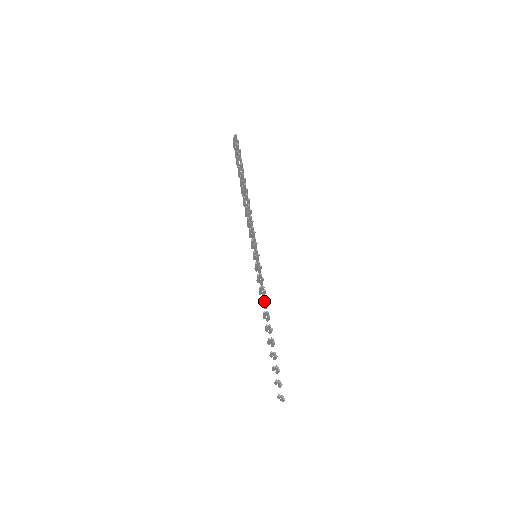
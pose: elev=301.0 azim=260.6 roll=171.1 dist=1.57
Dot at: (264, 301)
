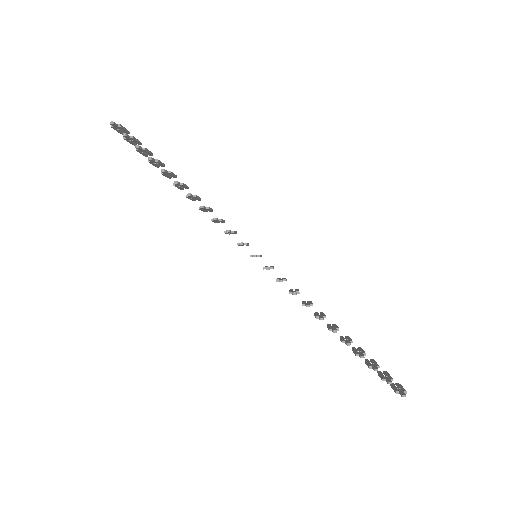
Dot at: (307, 306)
